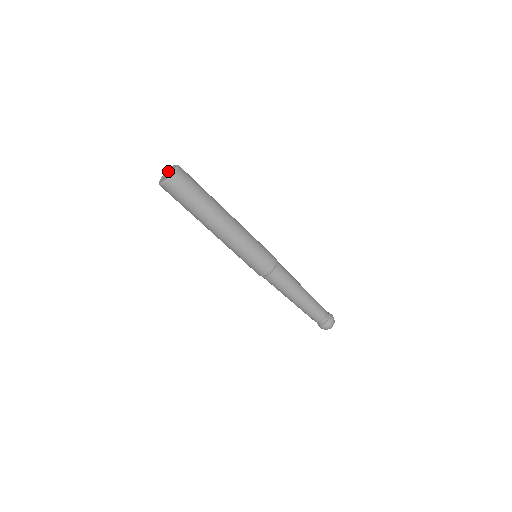
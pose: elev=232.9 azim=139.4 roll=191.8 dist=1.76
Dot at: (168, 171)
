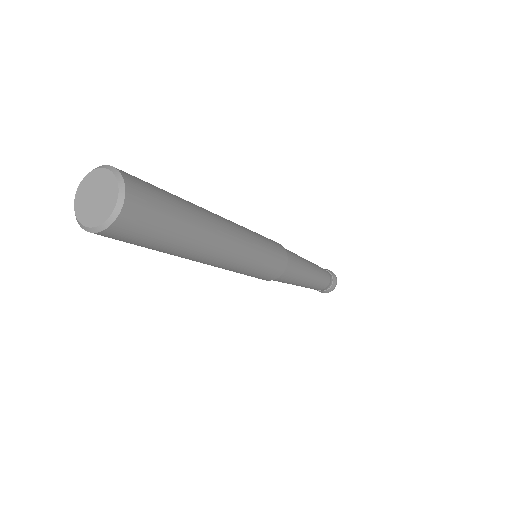
Dot at: (89, 189)
